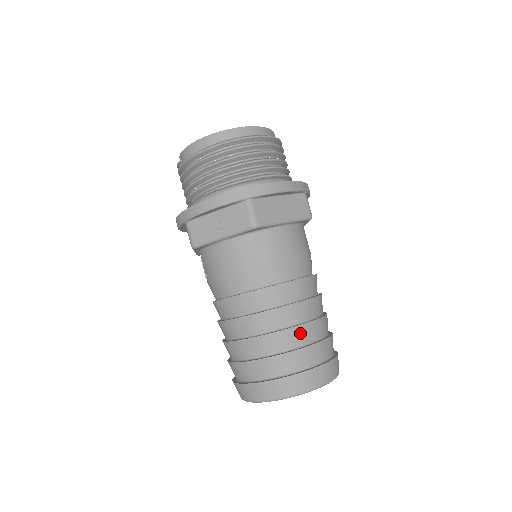
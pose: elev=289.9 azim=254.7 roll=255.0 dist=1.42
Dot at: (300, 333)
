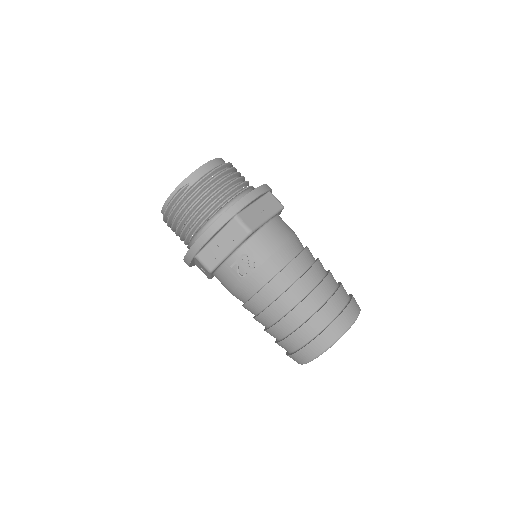
Dot at: occluded
